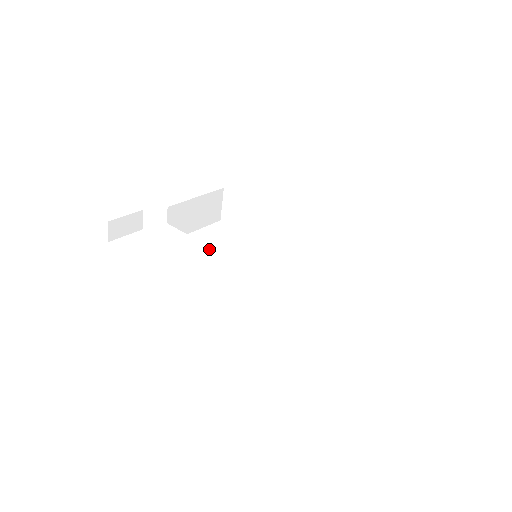
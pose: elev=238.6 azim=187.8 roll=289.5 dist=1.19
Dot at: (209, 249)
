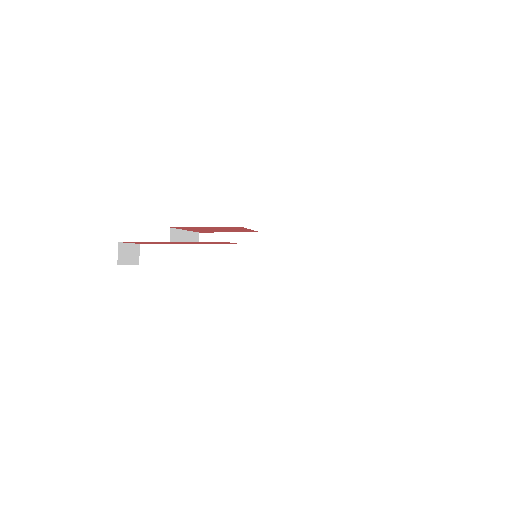
Dot at: (221, 246)
